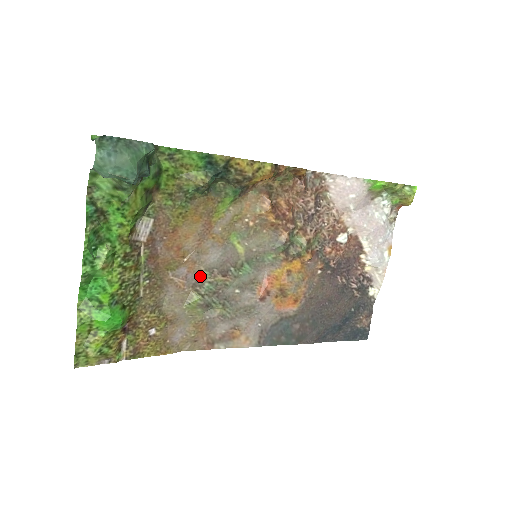
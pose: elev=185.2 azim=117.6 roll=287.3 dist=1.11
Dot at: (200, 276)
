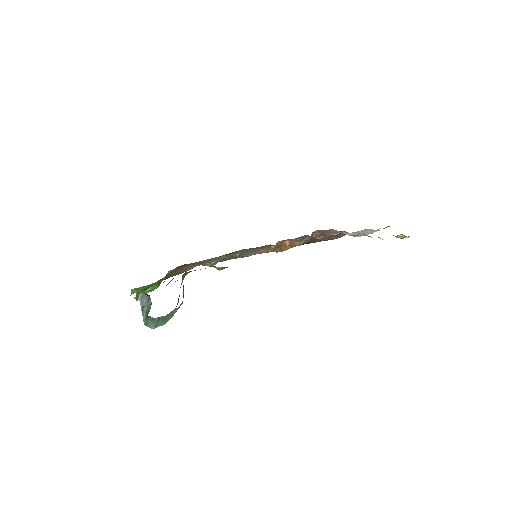
Dot at: (213, 259)
